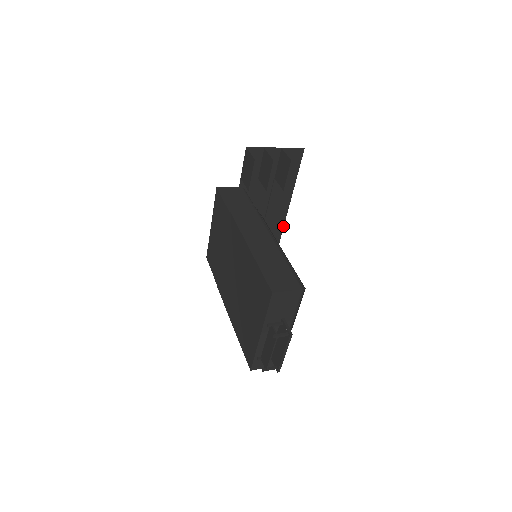
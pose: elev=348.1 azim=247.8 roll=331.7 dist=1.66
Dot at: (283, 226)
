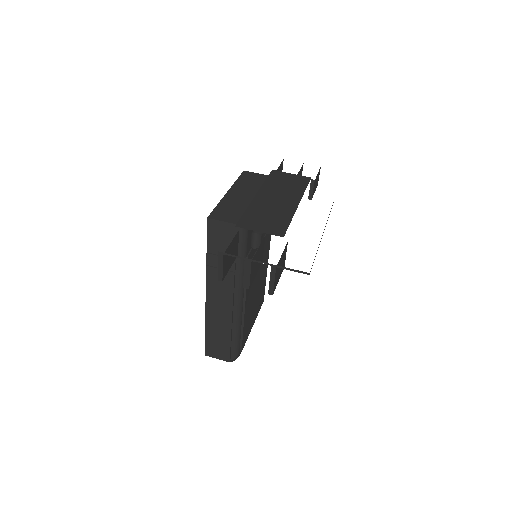
Dot at: occluded
